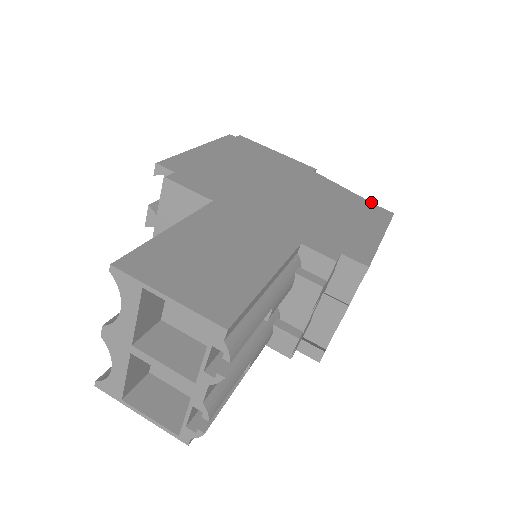
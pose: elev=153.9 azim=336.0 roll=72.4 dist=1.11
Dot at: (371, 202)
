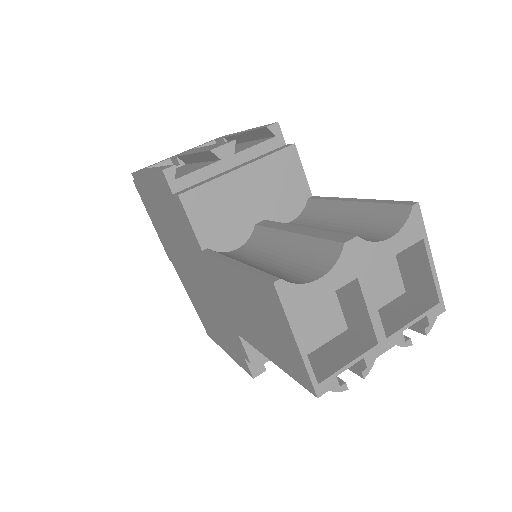
Dot at: occluded
